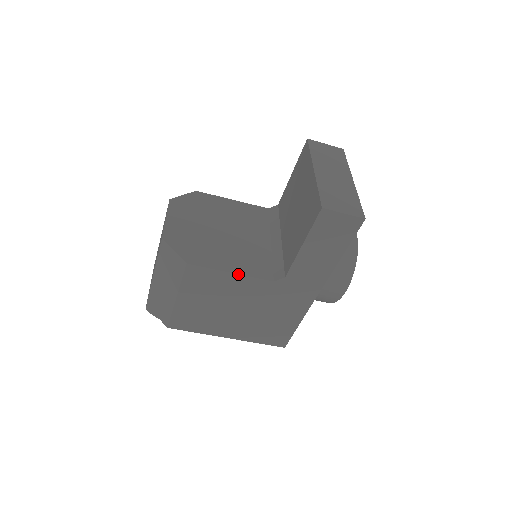
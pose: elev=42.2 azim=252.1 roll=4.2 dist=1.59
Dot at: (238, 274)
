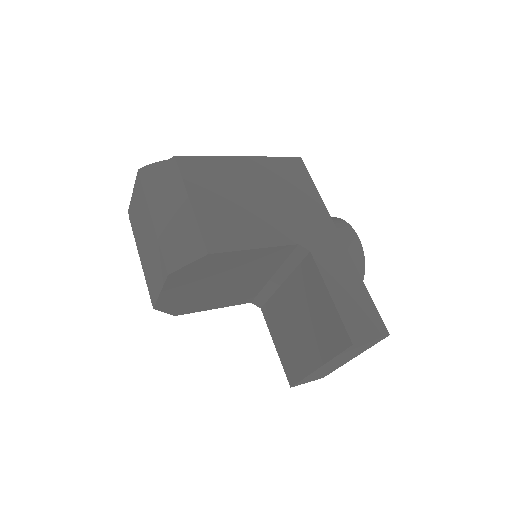
Dot at: occluded
